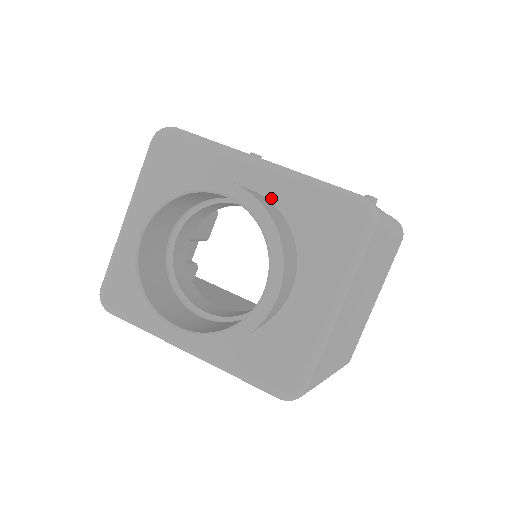
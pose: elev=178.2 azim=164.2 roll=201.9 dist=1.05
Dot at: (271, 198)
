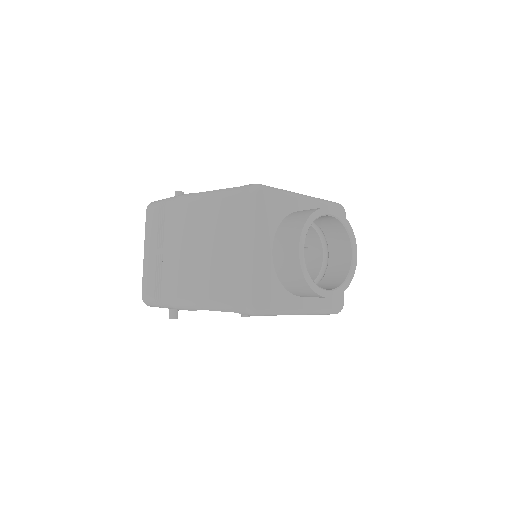
Dot at: occluded
